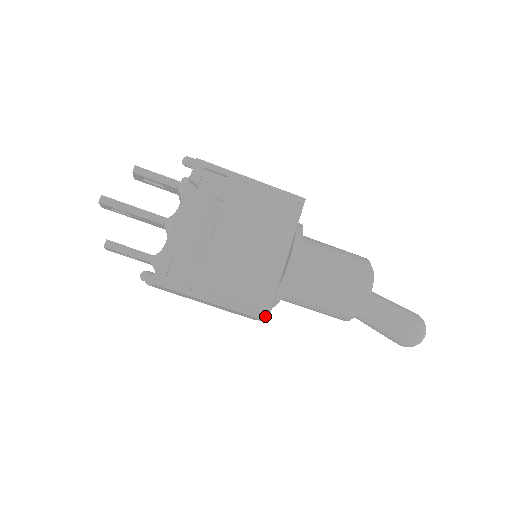
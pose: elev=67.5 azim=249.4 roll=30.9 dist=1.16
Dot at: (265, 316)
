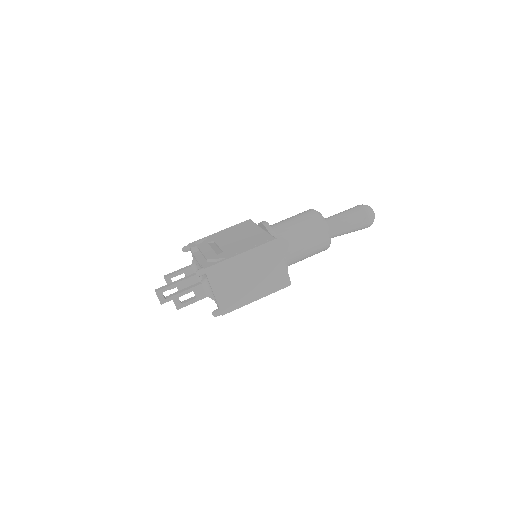
Dot at: (273, 239)
